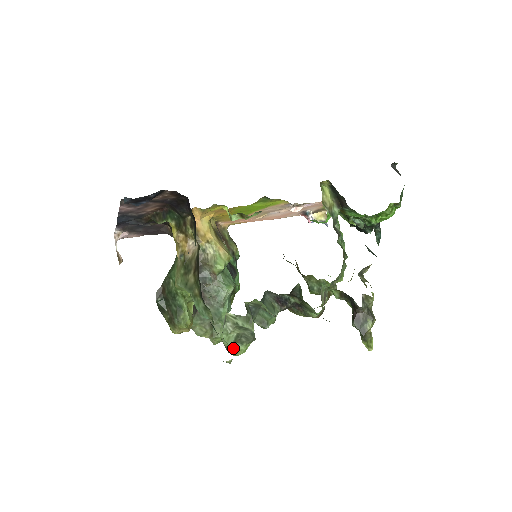
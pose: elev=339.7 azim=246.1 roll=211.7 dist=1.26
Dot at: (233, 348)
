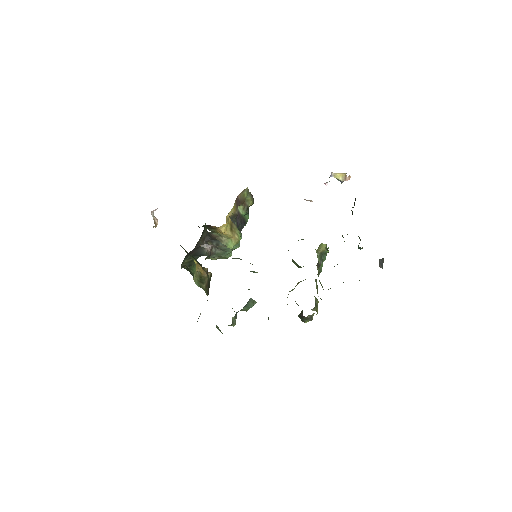
Dot at: occluded
